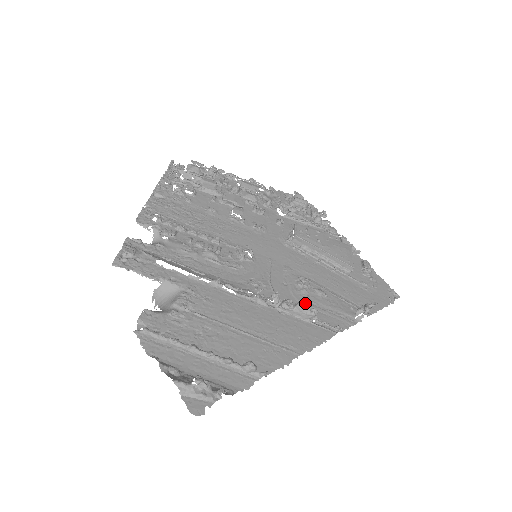
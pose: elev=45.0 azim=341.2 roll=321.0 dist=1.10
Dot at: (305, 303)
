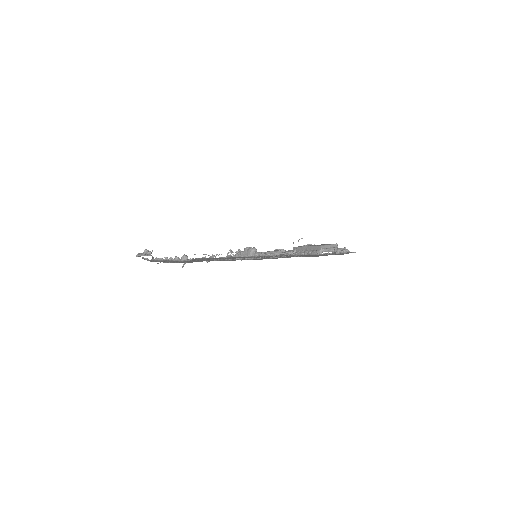
Dot at: occluded
